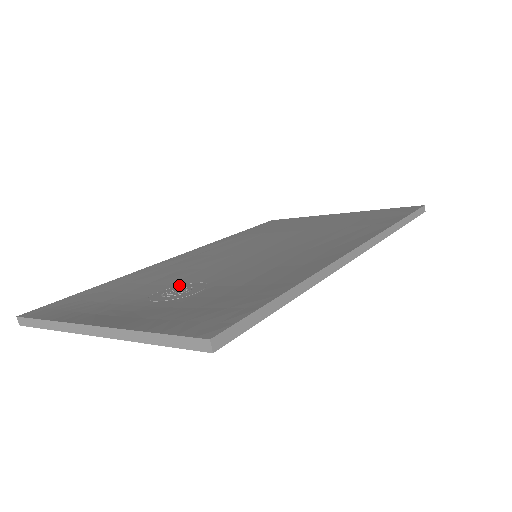
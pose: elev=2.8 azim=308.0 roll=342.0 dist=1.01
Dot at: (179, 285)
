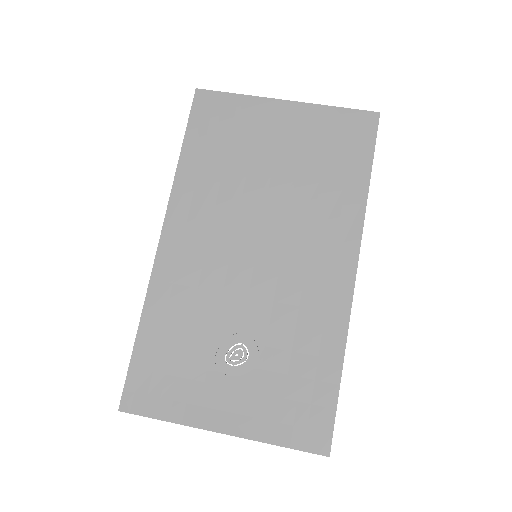
Dot at: (227, 338)
